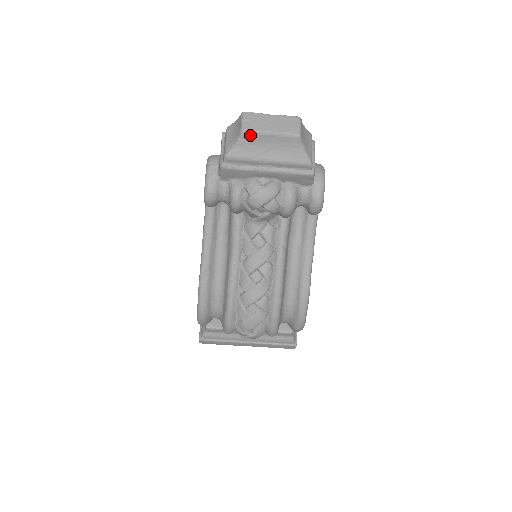
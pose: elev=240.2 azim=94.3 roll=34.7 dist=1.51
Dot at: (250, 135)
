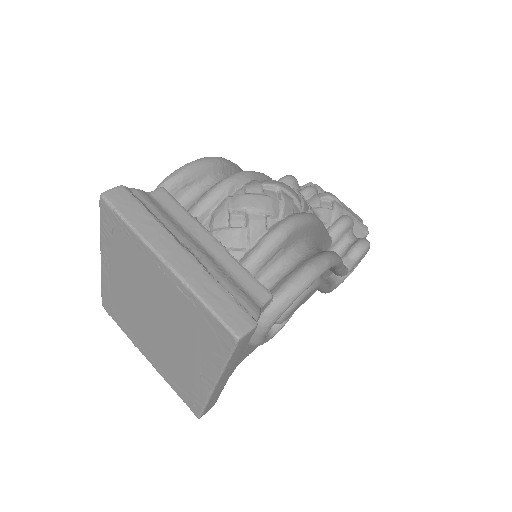
Dot at: occluded
